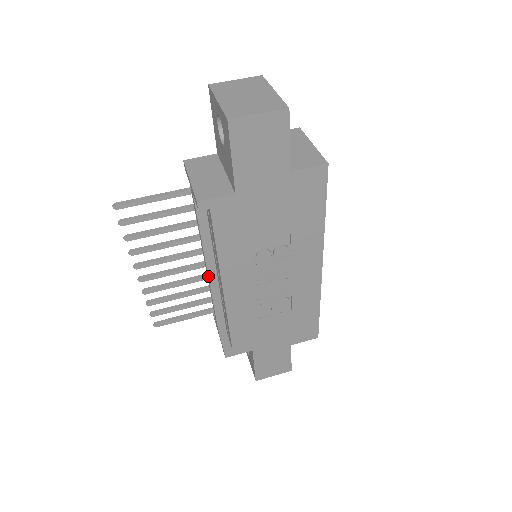
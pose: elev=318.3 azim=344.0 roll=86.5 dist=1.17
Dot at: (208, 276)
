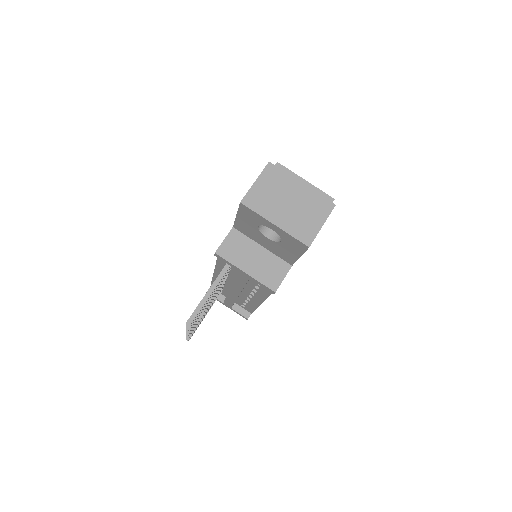
Dot at: occluded
